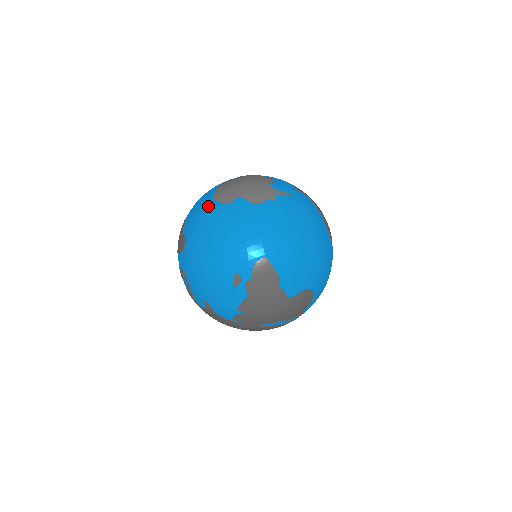
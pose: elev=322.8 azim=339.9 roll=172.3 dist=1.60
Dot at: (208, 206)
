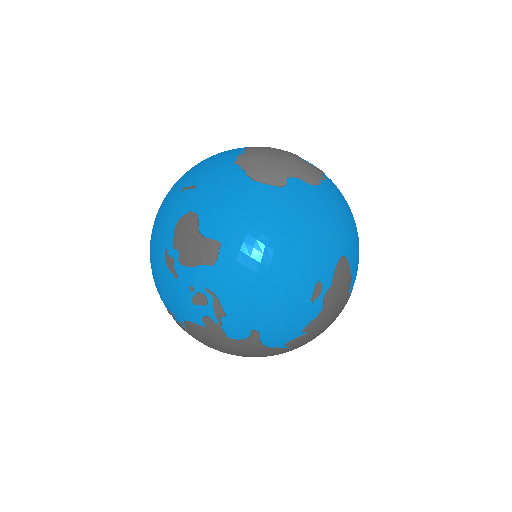
Dot at: (258, 190)
